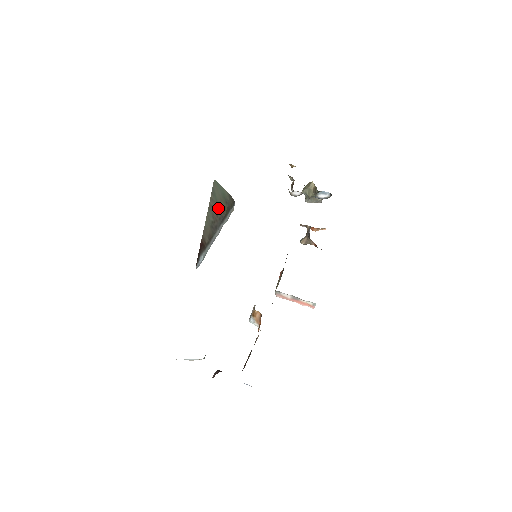
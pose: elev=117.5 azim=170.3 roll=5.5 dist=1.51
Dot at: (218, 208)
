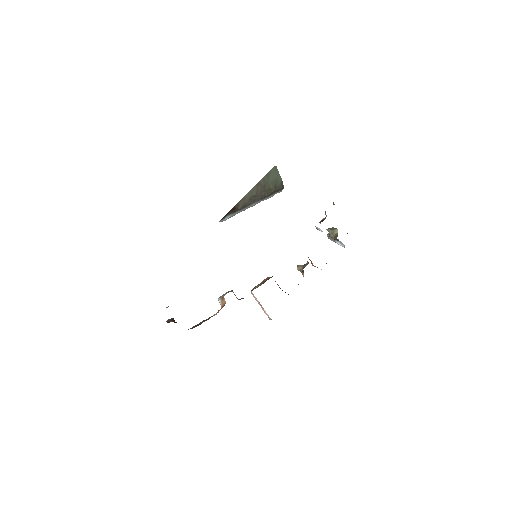
Dot at: (265, 188)
